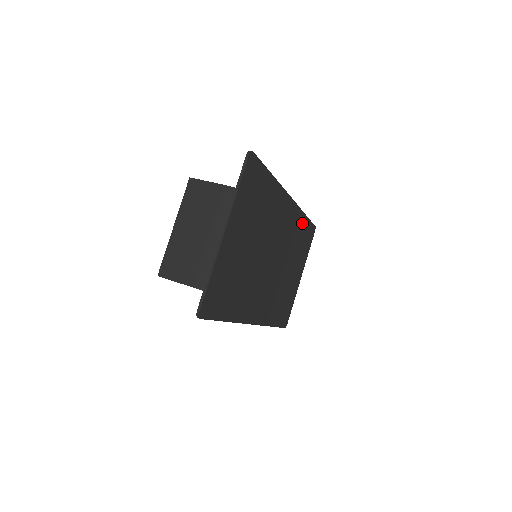
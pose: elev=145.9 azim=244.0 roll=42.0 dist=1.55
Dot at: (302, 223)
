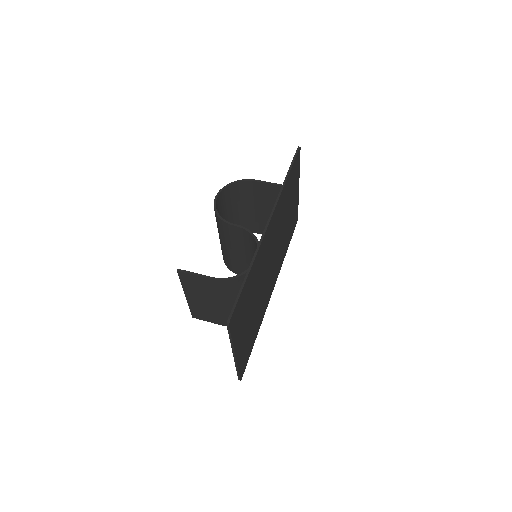
Dot at: (286, 188)
